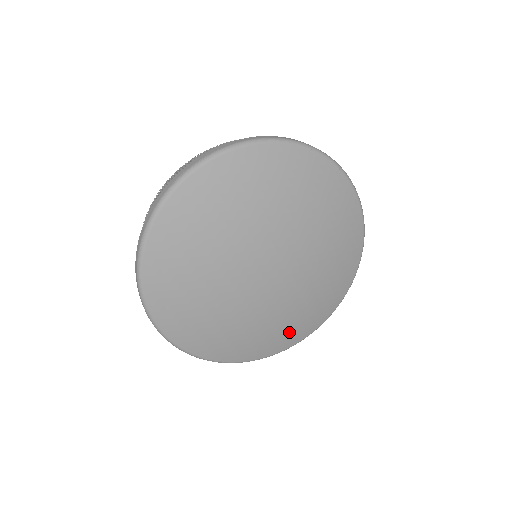
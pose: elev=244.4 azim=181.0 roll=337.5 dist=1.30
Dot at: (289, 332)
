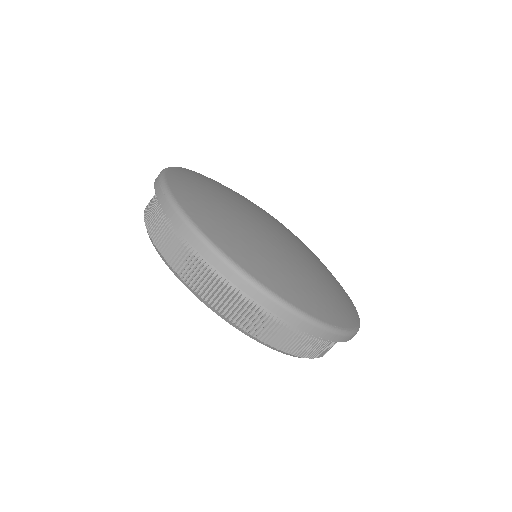
Dot at: (338, 283)
